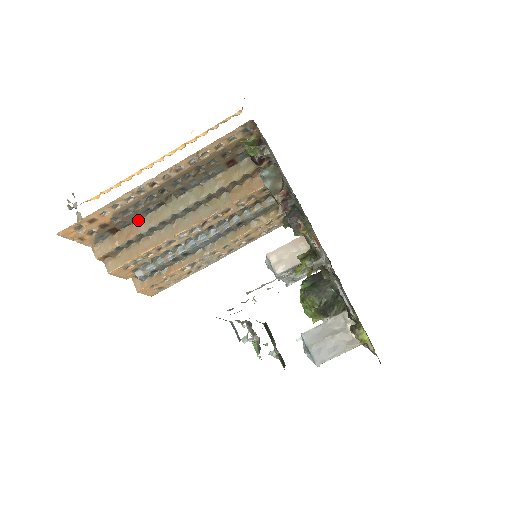
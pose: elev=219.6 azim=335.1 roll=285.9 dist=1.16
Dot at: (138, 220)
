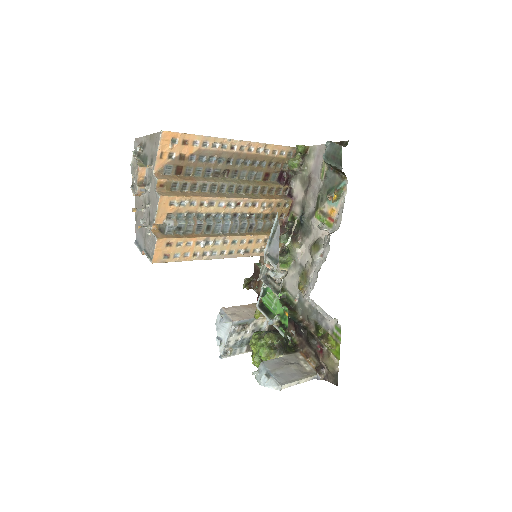
Dot at: (196, 176)
